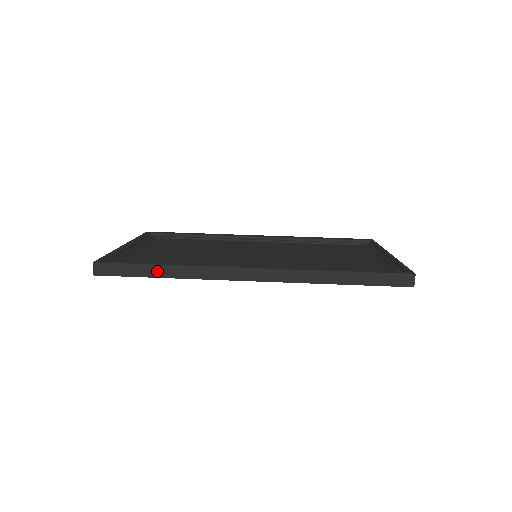
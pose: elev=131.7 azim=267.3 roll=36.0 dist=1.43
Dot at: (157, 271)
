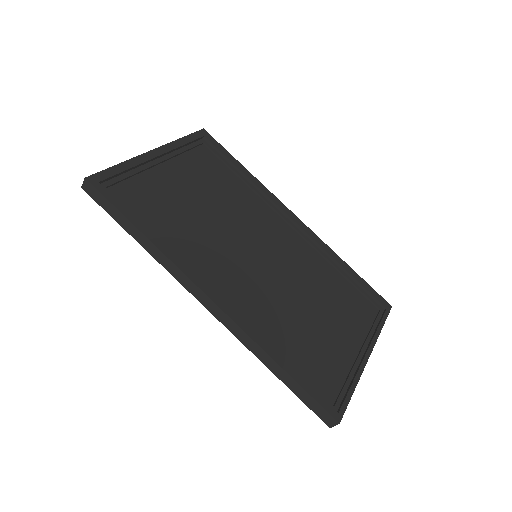
Dot at: (133, 230)
